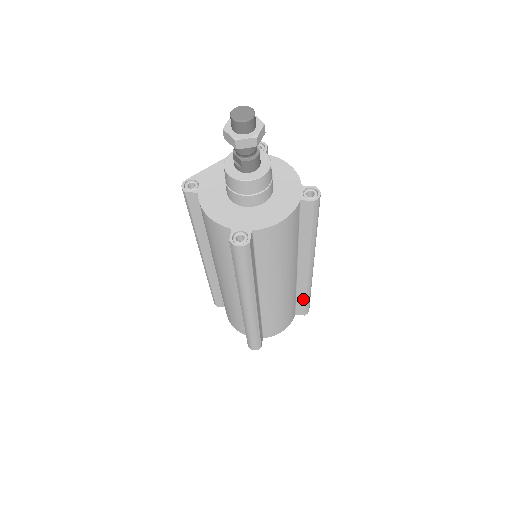
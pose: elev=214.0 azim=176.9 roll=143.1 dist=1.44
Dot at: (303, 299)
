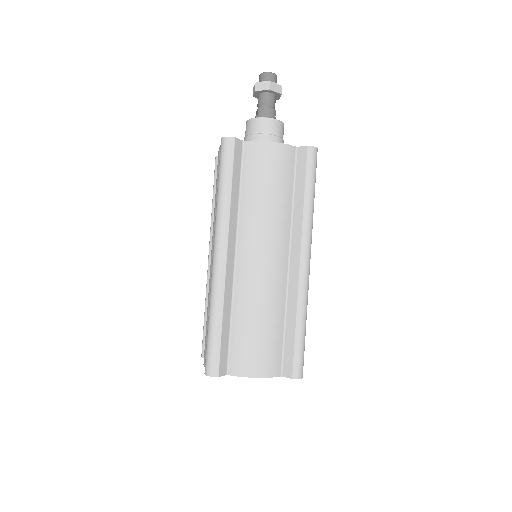
Dot at: (292, 333)
